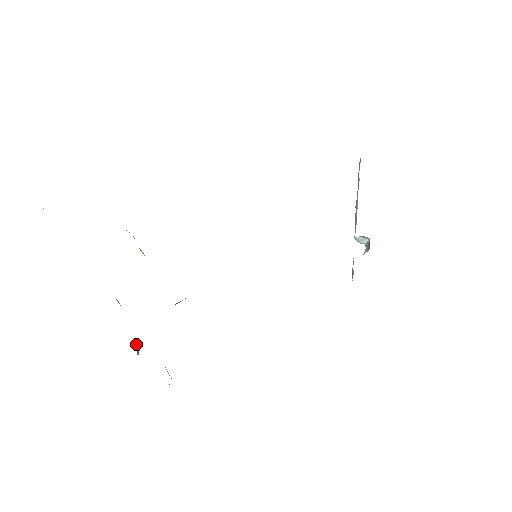
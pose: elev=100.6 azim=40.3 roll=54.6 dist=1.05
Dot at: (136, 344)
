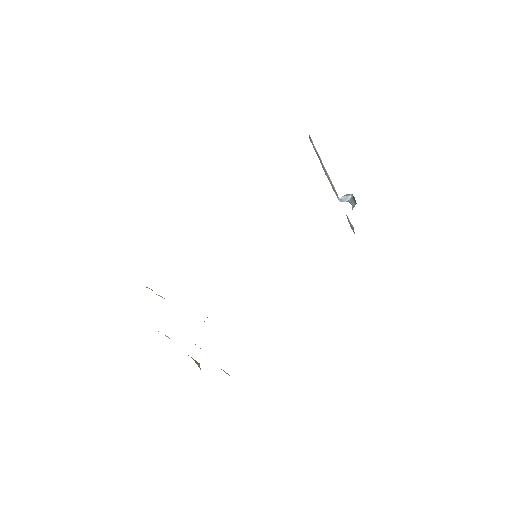
Dot at: (195, 361)
